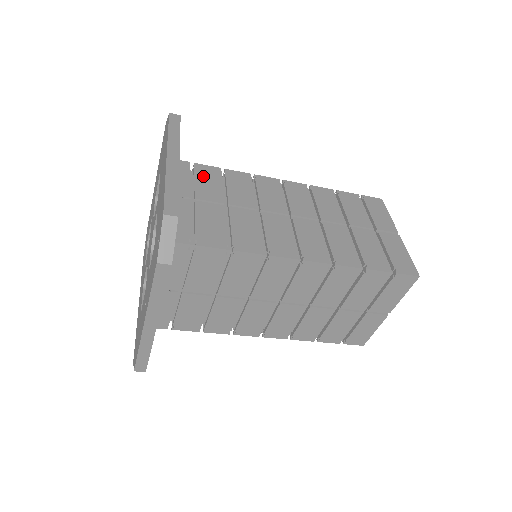
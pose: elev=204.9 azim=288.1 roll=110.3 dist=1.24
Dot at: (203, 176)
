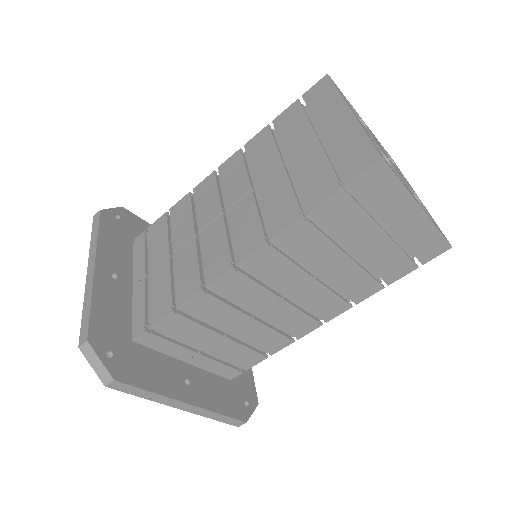
Dot at: occluded
